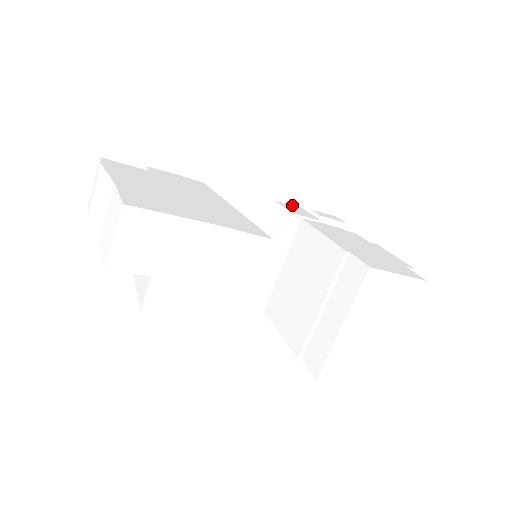
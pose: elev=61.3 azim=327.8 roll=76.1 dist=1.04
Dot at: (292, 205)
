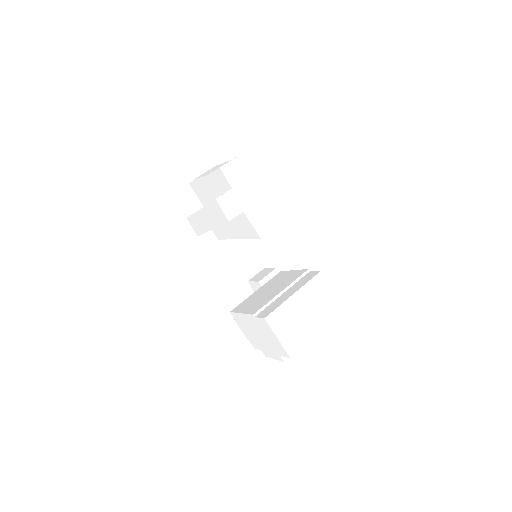
Dot at: occluded
